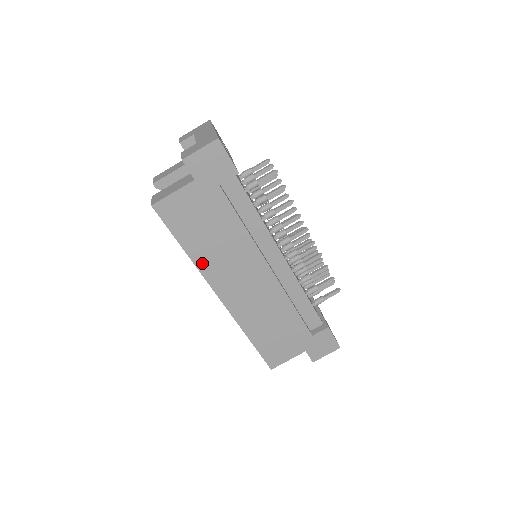
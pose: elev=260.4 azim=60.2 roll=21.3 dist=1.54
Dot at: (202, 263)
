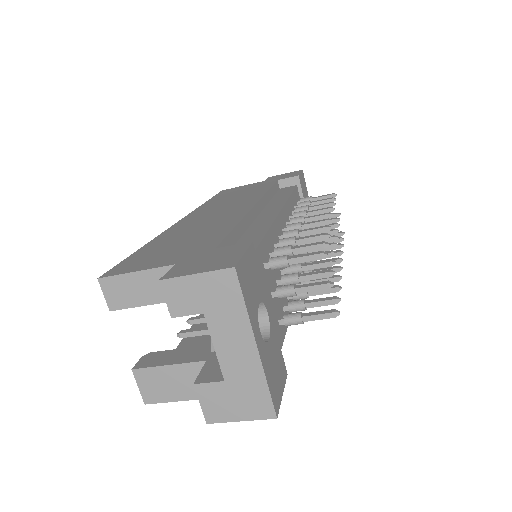
Dot at: occluded
